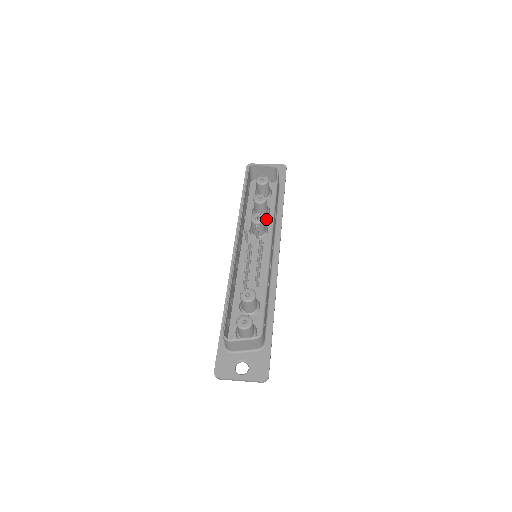
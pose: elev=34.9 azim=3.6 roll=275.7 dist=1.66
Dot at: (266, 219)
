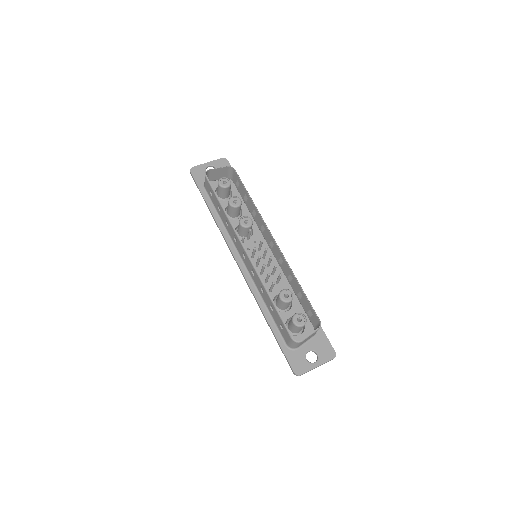
Dot at: occluded
